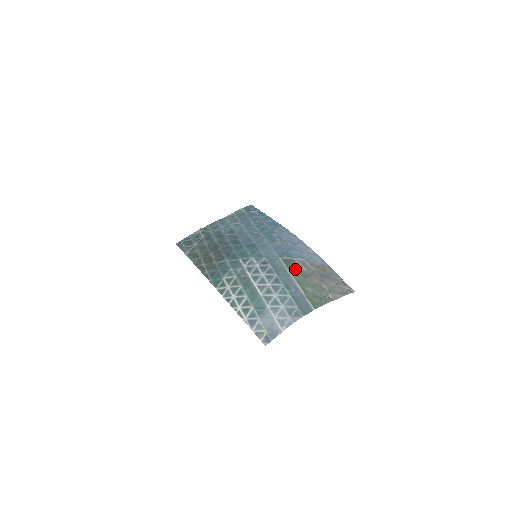
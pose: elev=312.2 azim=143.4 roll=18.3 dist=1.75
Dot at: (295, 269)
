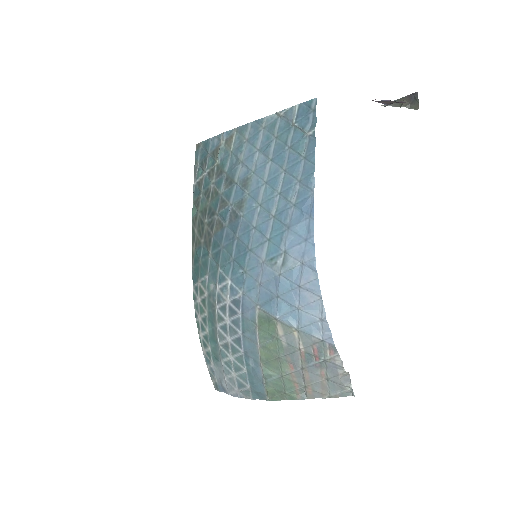
Dot at: (269, 337)
